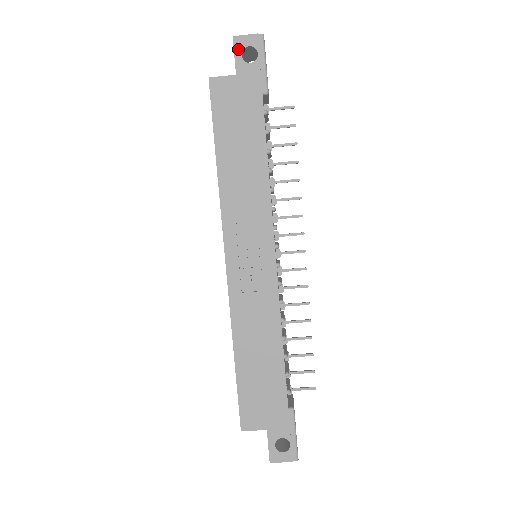
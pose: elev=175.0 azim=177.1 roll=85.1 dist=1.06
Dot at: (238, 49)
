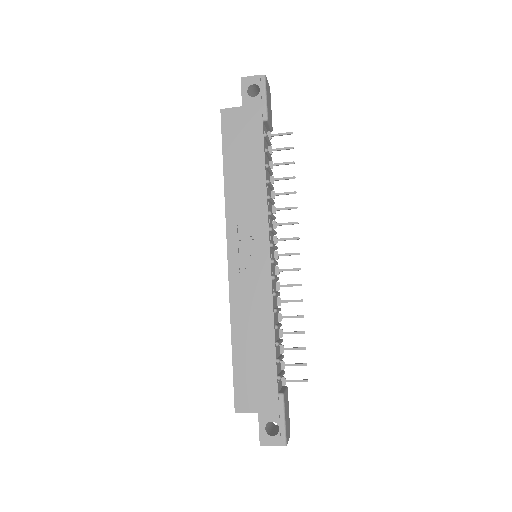
Dot at: (244, 87)
